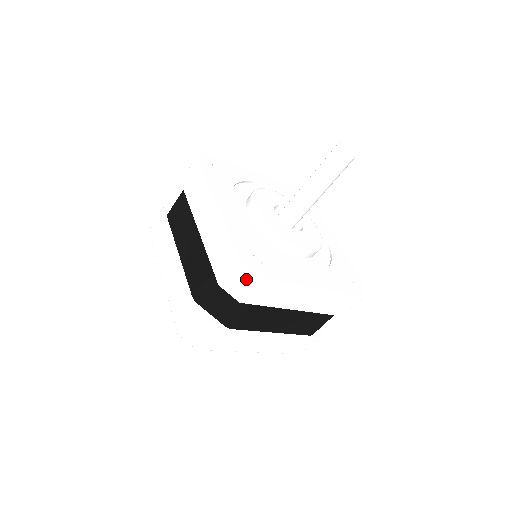
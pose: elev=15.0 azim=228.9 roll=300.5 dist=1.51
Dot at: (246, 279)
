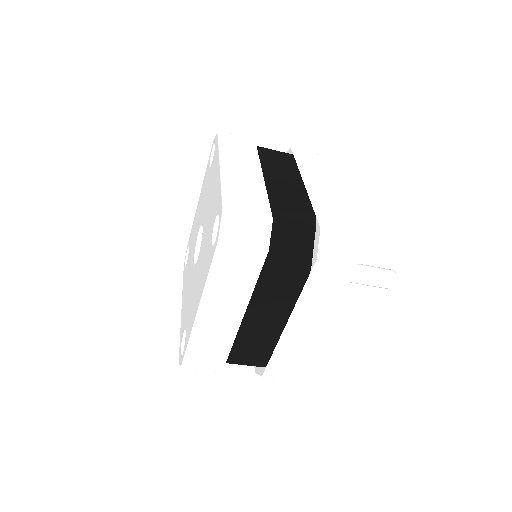
Dot at: occluded
